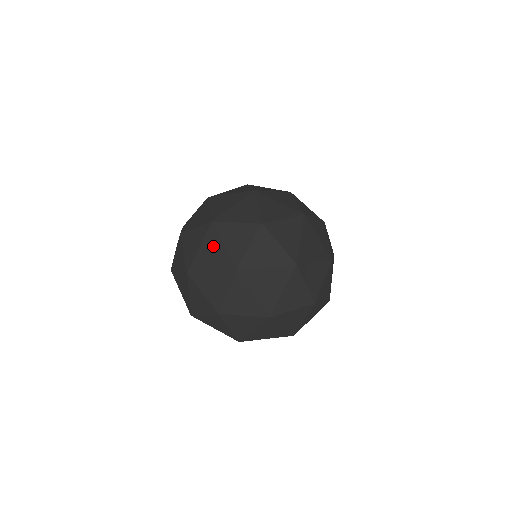
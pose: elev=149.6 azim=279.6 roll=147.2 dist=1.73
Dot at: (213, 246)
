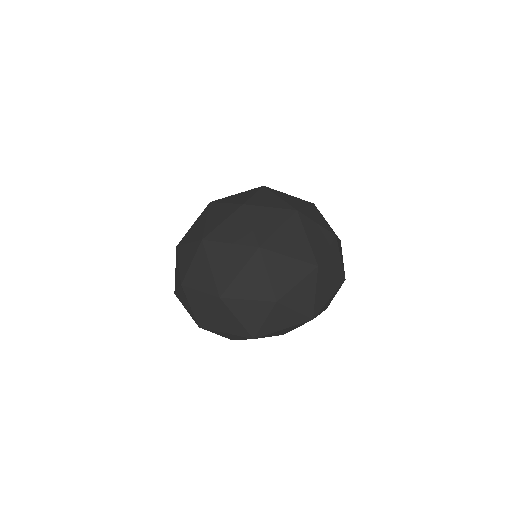
Dot at: (200, 222)
